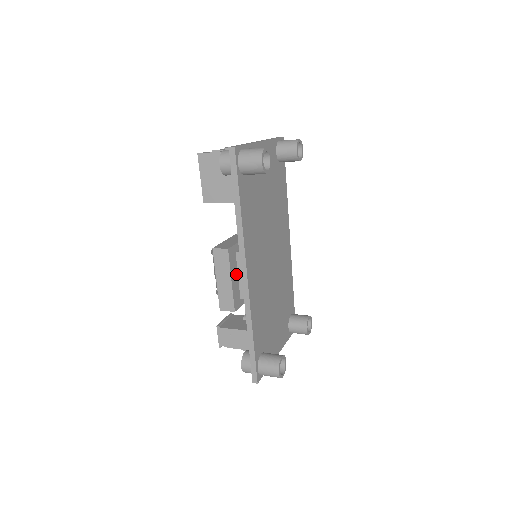
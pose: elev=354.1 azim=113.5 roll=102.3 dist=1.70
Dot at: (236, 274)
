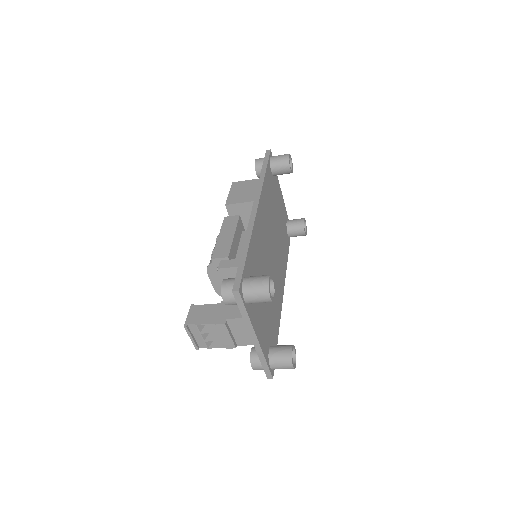
Dot at: (238, 242)
